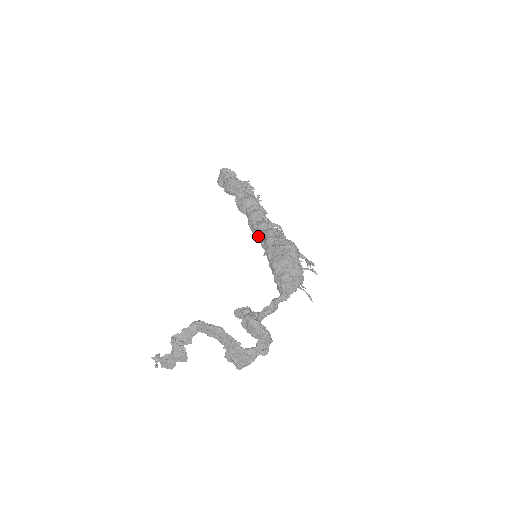
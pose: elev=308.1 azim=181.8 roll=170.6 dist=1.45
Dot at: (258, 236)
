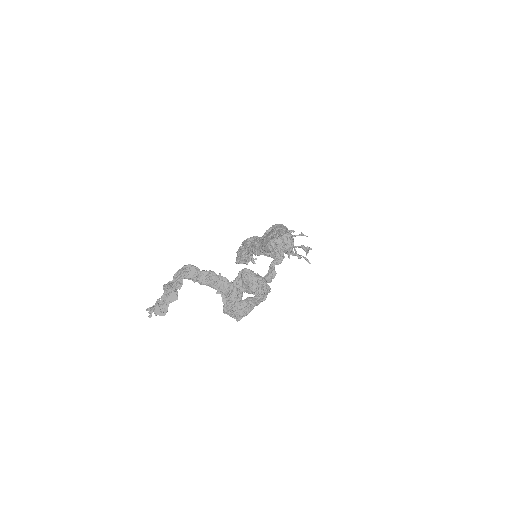
Dot at: (260, 251)
